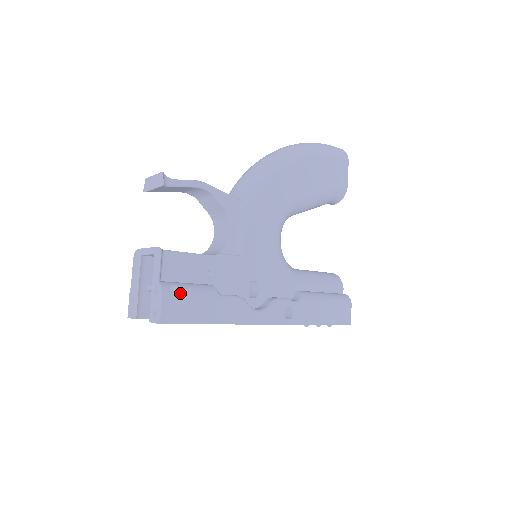
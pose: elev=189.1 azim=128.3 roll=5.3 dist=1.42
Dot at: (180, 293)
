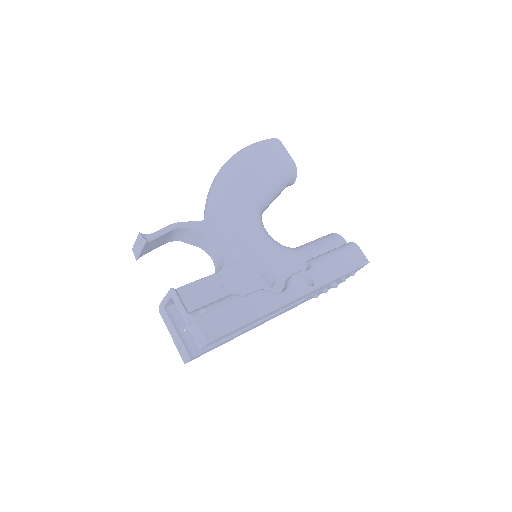
Dot at: (209, 312)
